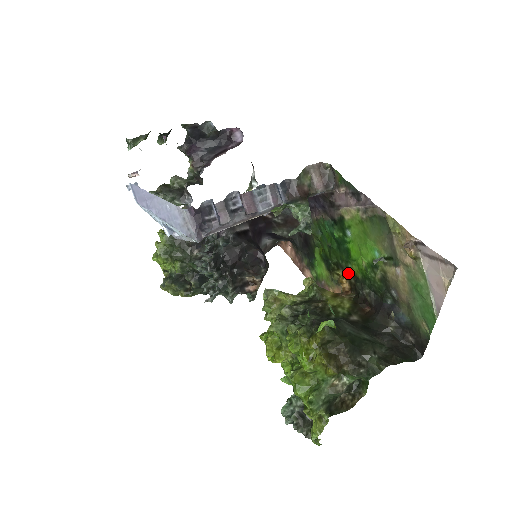
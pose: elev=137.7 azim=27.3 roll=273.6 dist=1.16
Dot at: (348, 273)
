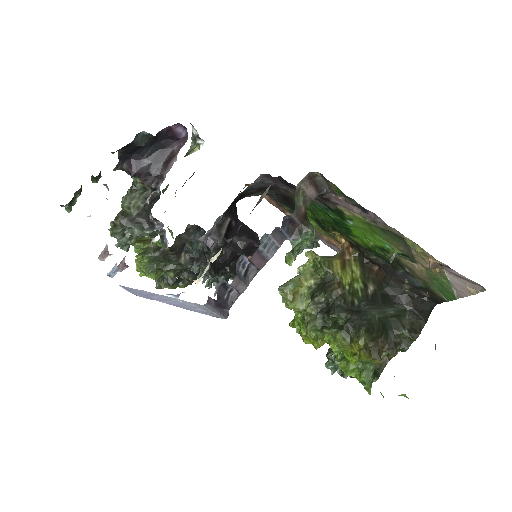
Dot at: (348, 238)
